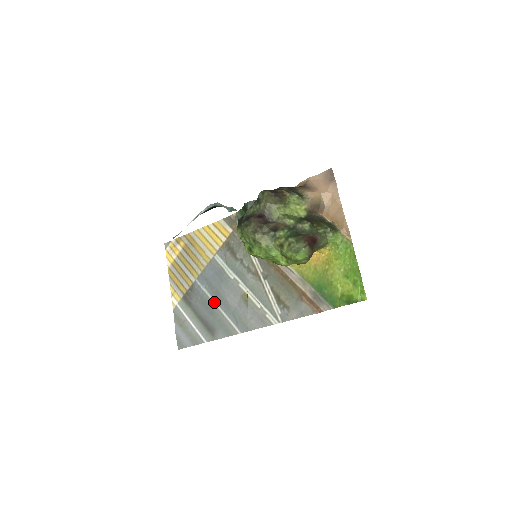
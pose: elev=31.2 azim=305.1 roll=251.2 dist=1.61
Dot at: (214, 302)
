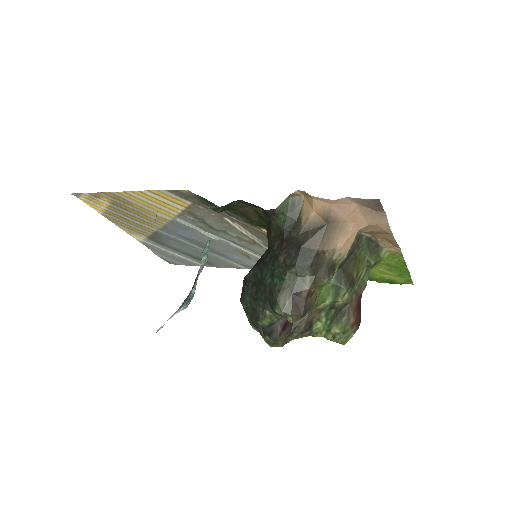
Dot at: (199, 248)
